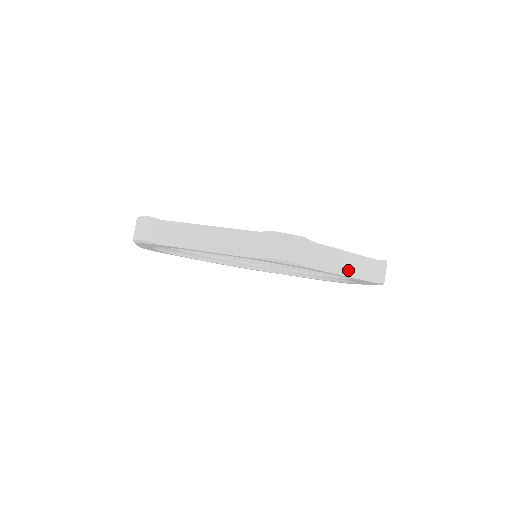
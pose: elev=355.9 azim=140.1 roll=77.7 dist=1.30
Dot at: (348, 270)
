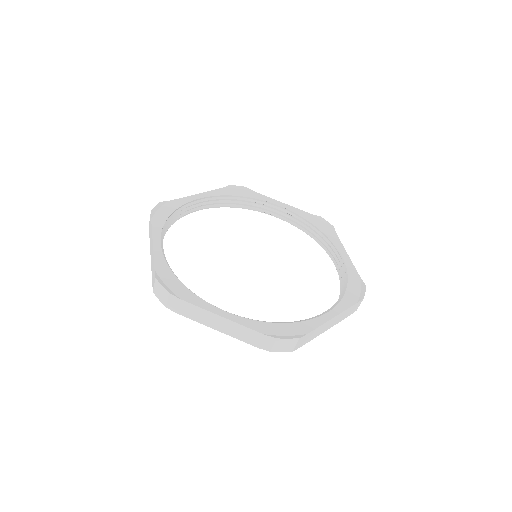
Dot at: (330, 326)
